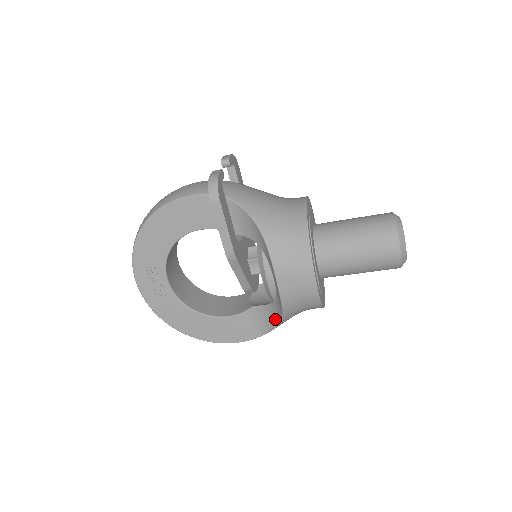
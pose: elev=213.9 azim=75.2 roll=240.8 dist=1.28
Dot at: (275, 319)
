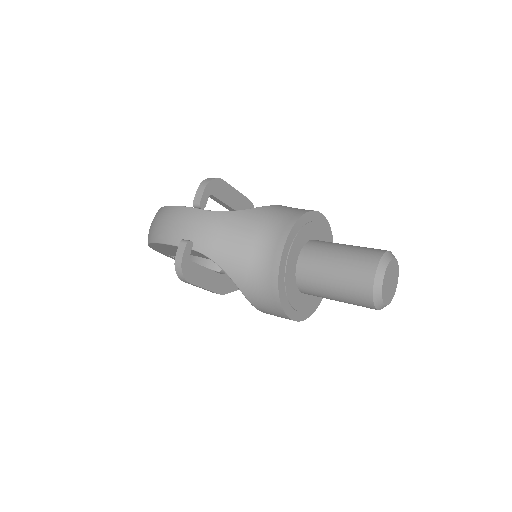
Dot at: occluded
